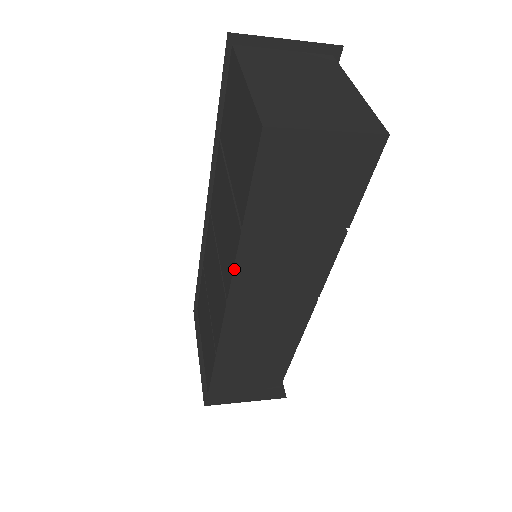
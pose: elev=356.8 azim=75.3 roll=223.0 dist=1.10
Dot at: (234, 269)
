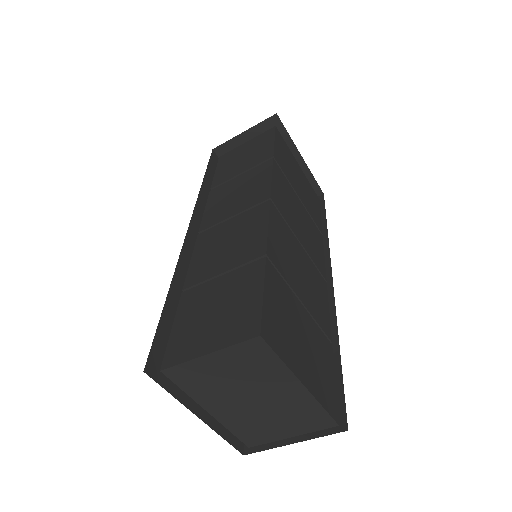
Dot at: (205, 211)
